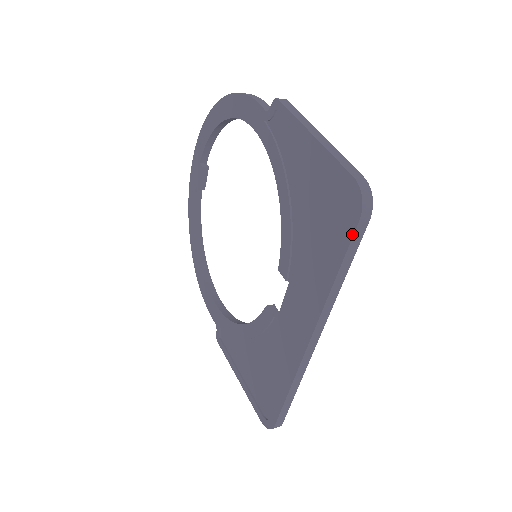
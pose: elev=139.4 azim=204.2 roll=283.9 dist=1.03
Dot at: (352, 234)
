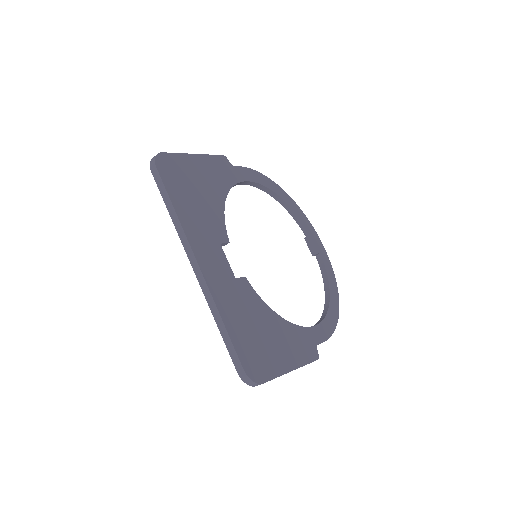
Dot at: (156, 181)
